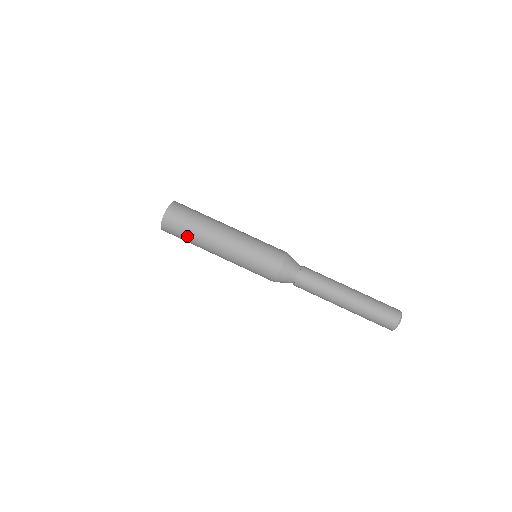
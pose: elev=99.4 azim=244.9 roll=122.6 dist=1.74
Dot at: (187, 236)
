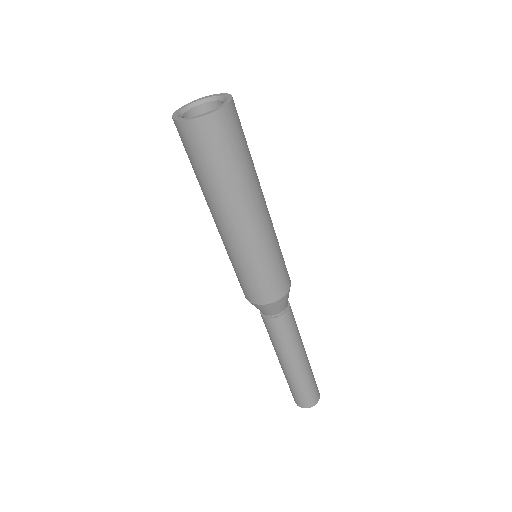
Dot at: (207, 173)
